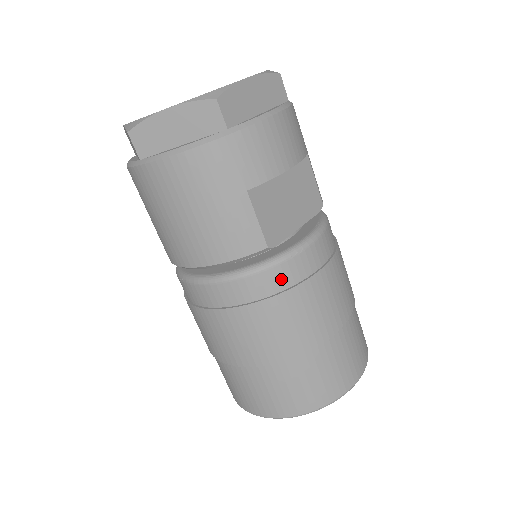
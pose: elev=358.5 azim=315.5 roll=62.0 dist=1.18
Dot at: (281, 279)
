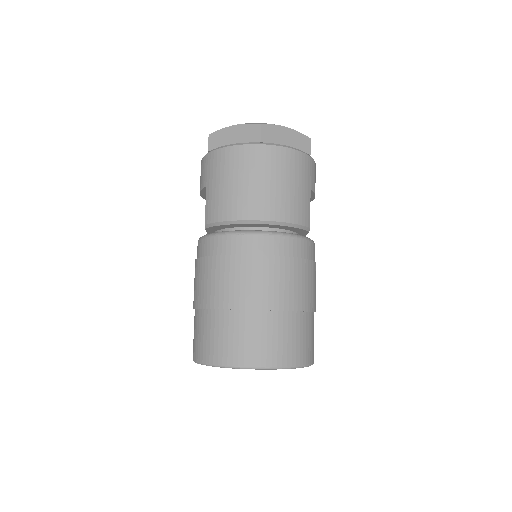
Dot at: (310, 252)
